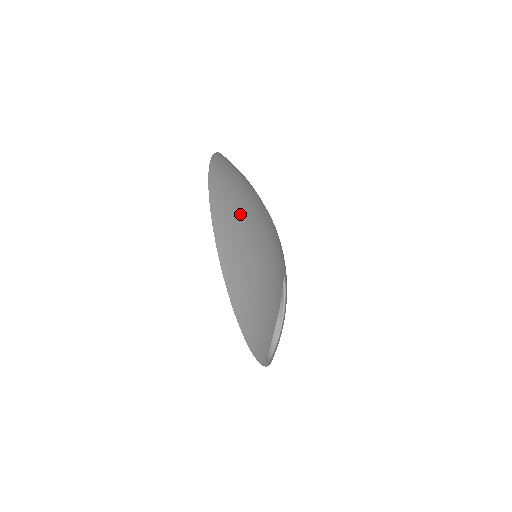
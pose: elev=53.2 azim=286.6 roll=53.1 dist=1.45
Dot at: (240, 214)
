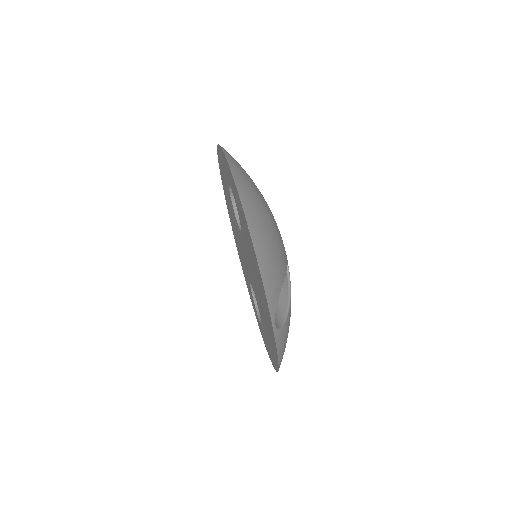
Dot at: occluded
